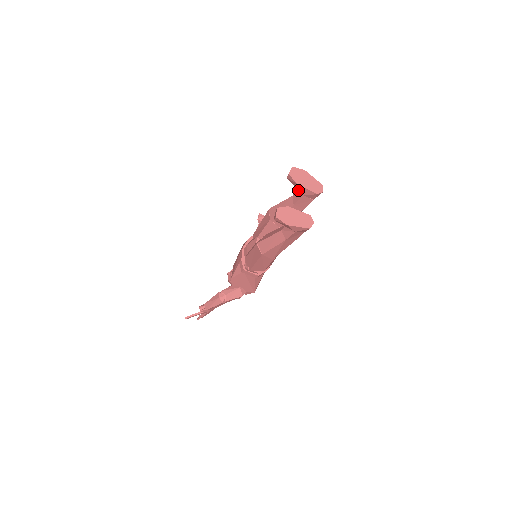
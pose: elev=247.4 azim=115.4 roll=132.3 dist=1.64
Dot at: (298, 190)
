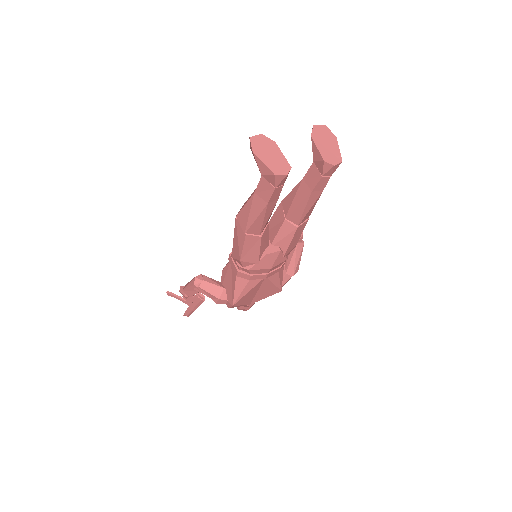
Dot at: occluded
